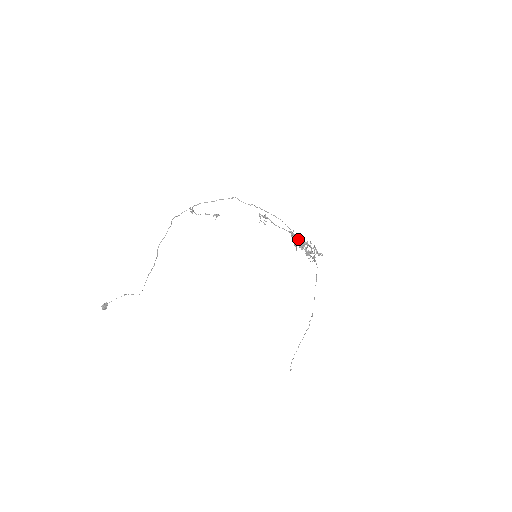
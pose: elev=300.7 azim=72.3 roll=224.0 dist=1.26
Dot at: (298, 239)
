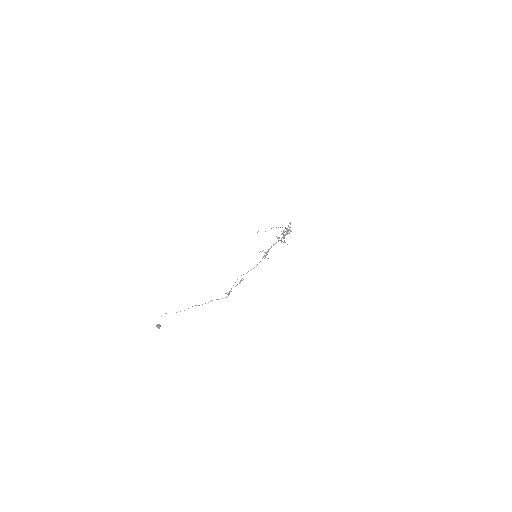
Dot at: occluded
